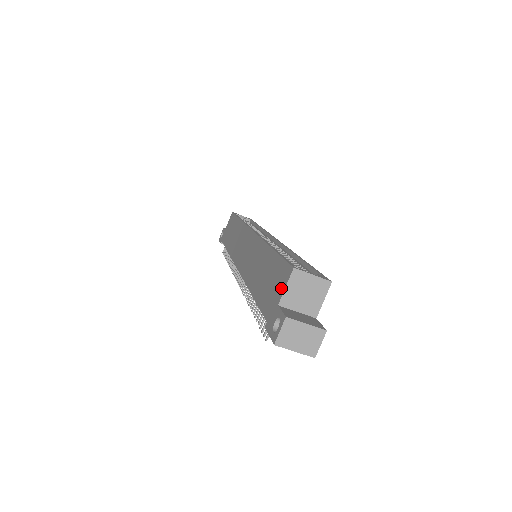
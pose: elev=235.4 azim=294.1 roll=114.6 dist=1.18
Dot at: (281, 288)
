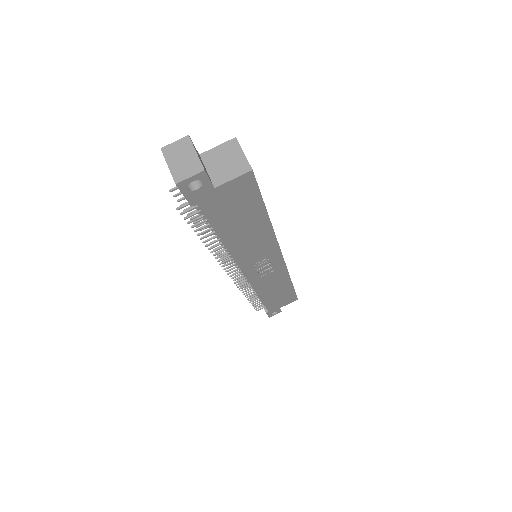
Dot at: occluded
